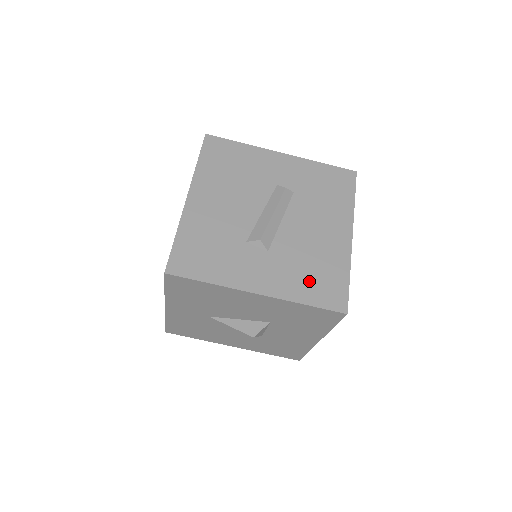
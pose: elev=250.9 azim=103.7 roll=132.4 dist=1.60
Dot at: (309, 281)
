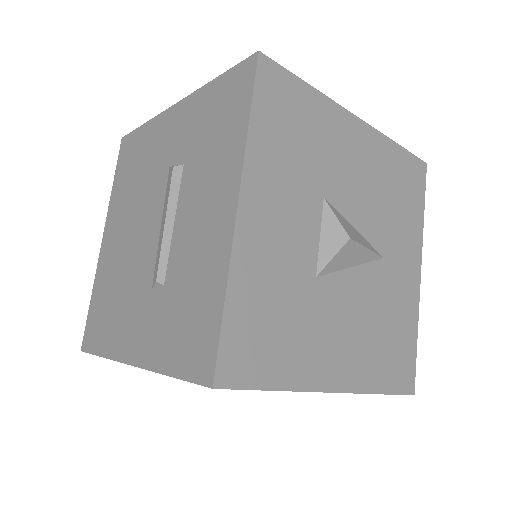
Dot at: occluded
